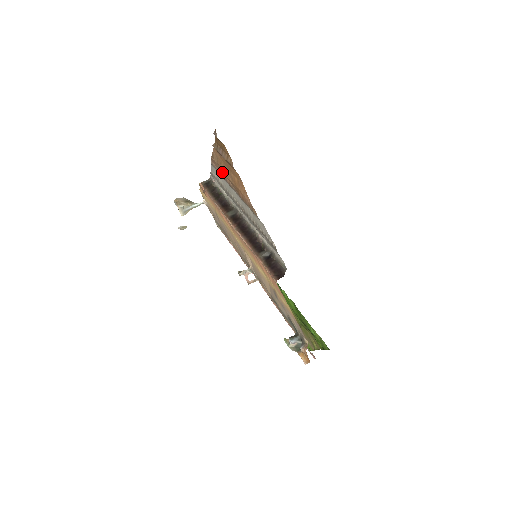
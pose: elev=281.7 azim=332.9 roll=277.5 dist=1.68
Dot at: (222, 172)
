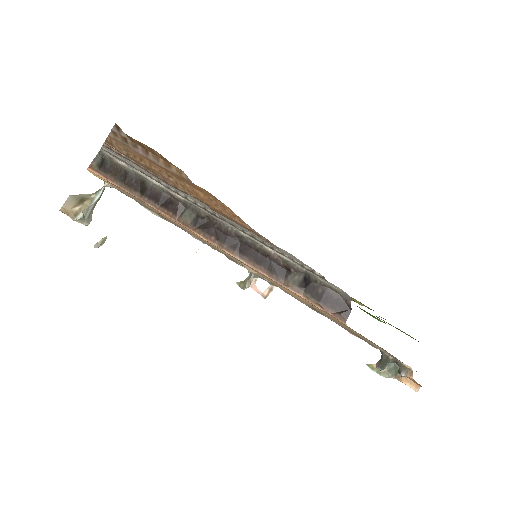
Dot at: (148, 169)
